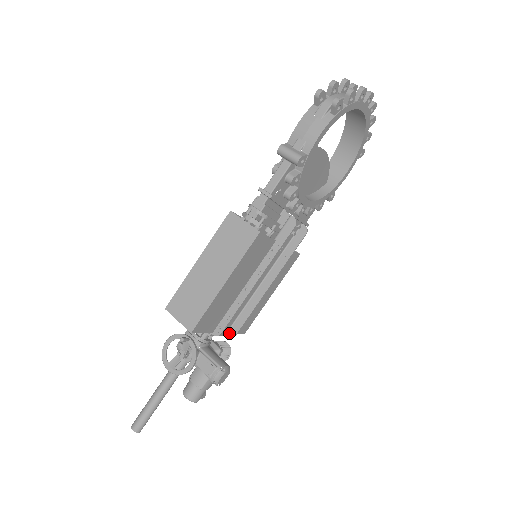
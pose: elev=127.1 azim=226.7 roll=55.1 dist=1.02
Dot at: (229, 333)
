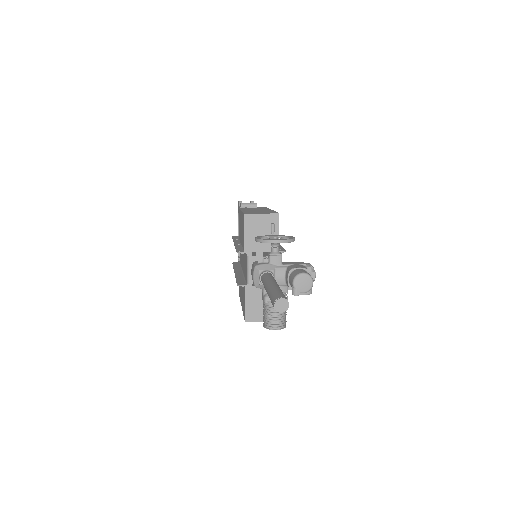
Dot at: occluded
